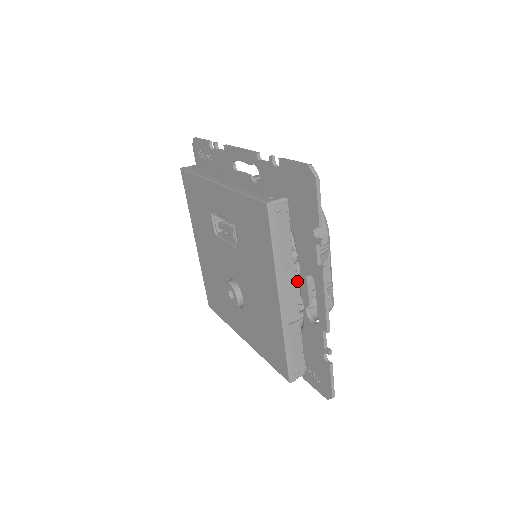
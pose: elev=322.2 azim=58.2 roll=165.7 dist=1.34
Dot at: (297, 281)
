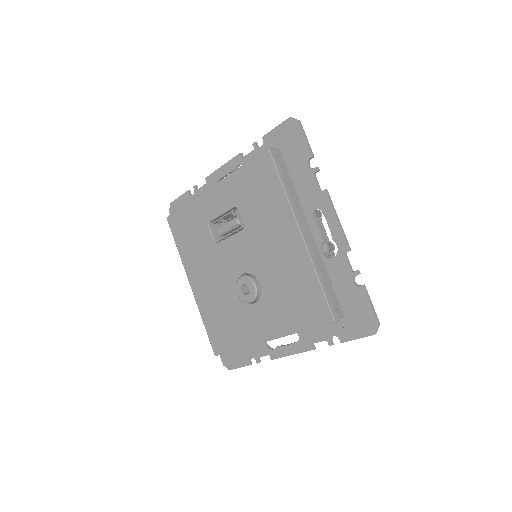
Dot at: occluded
